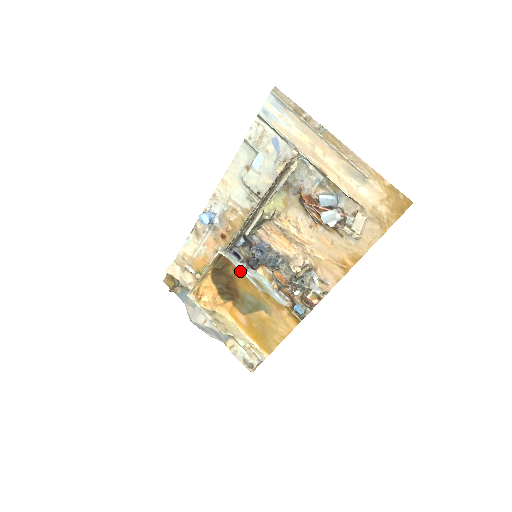
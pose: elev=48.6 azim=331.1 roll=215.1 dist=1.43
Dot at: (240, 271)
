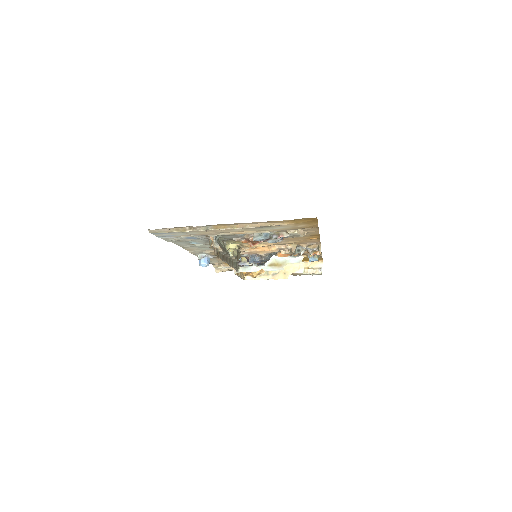
Dot at: occluded
